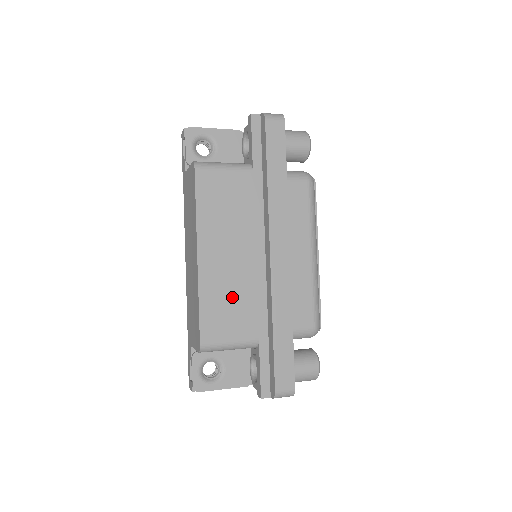
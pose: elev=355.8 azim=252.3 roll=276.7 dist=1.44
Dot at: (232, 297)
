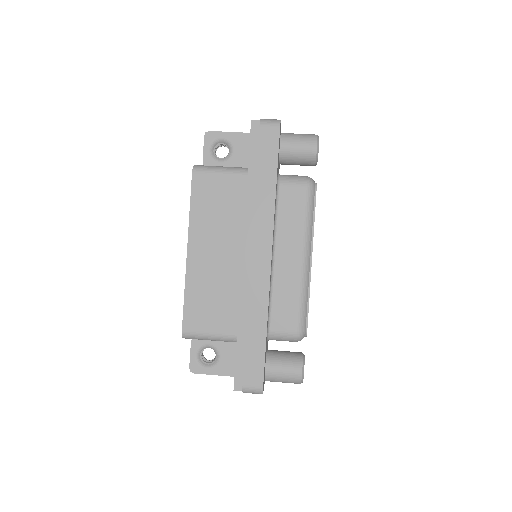
Dot at: (215, 293)
